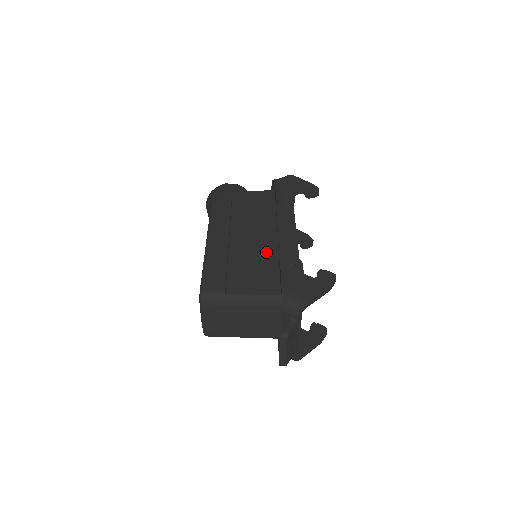
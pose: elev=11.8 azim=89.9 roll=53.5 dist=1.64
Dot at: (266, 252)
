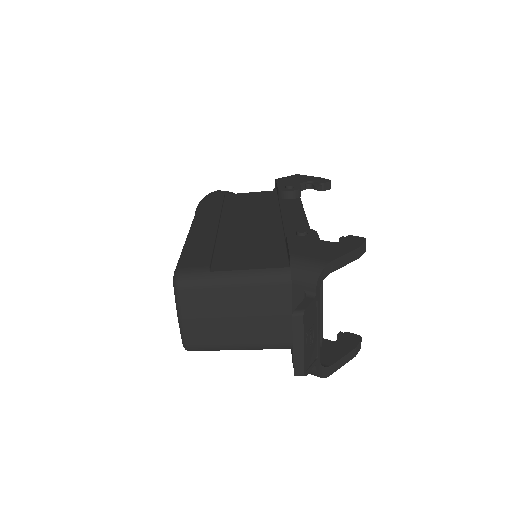
Dot at: (267, 233)
